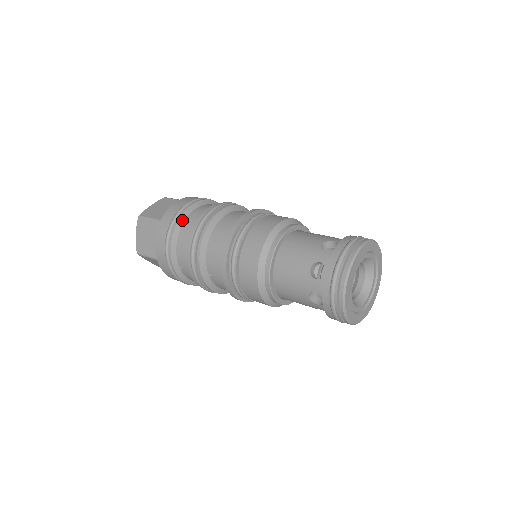
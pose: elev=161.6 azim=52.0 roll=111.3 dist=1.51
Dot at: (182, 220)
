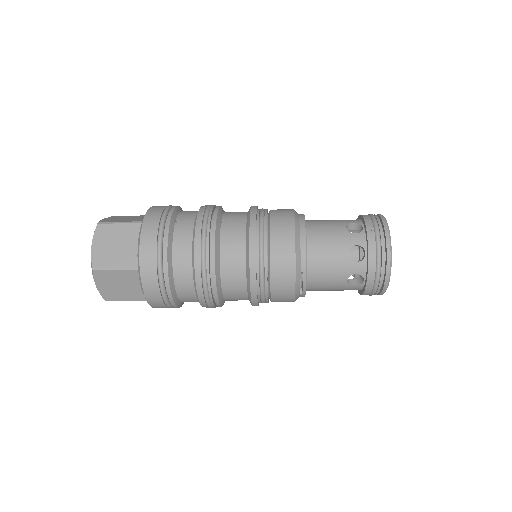
Dot at: occluded
